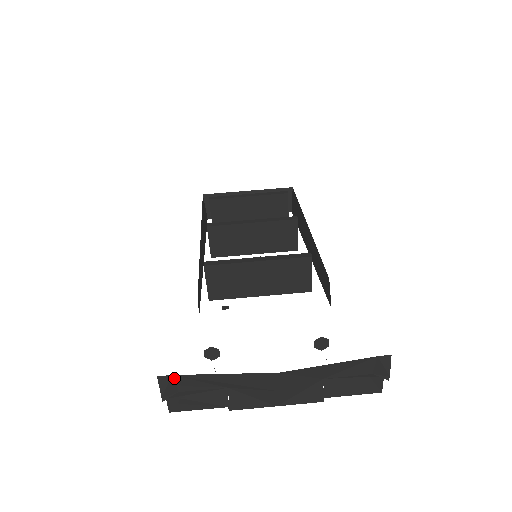
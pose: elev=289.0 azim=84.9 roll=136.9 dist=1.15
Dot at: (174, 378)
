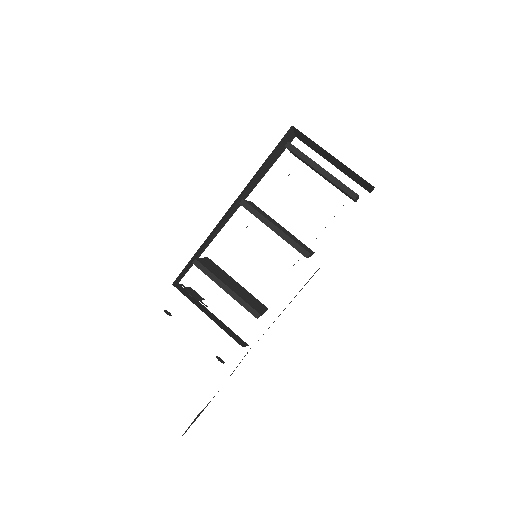
Dot at: occluded
